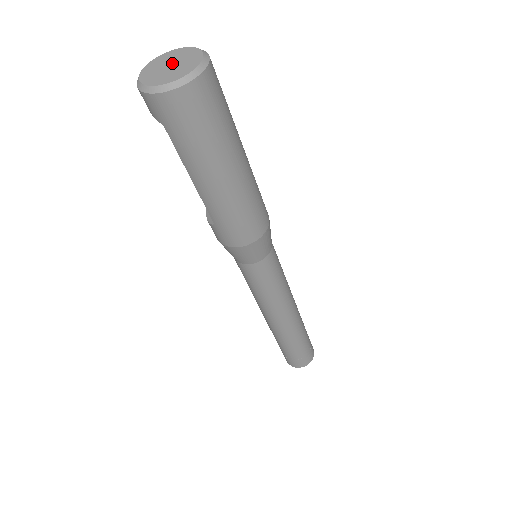
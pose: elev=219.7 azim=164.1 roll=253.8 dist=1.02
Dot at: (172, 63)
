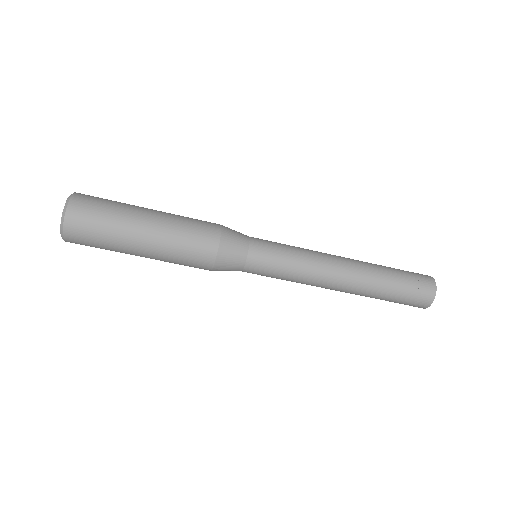
Dot at: occluded
